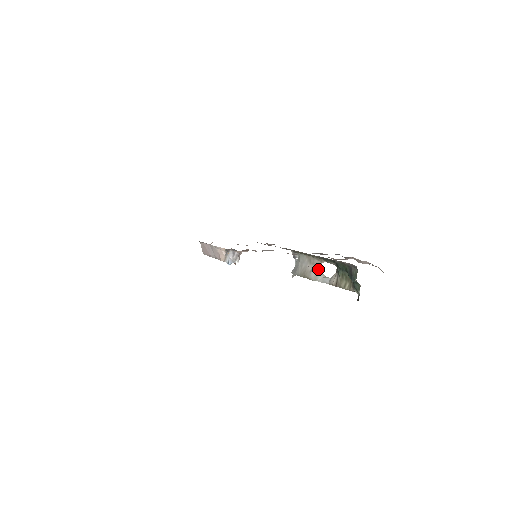
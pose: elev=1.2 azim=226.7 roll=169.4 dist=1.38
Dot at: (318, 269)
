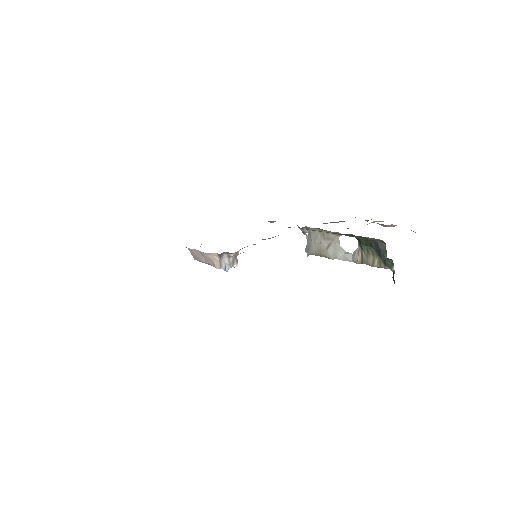
Dot at: (335, 245)
